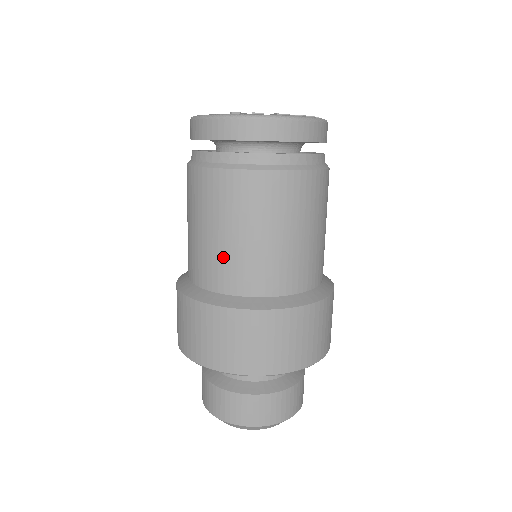
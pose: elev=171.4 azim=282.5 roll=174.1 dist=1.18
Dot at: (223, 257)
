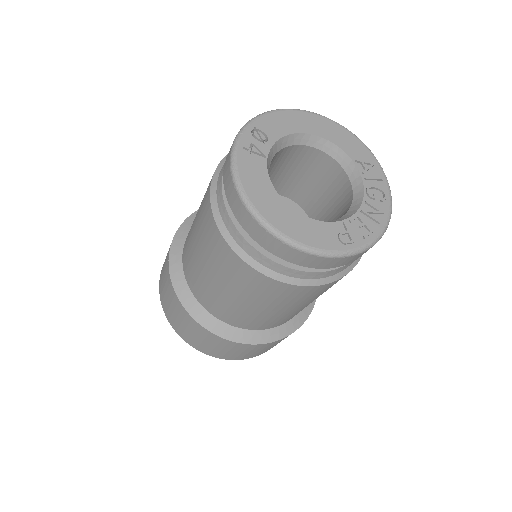
Dot at: (281, 318)
